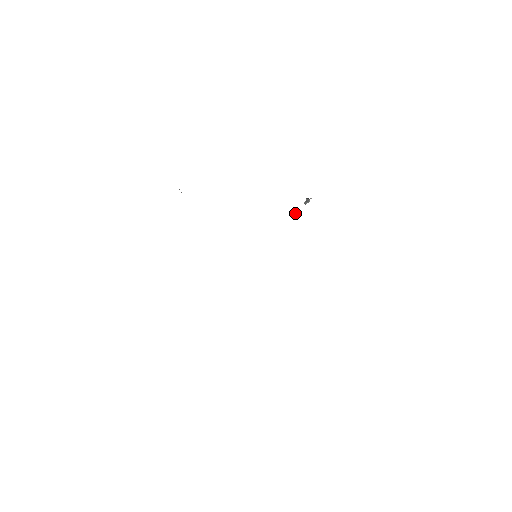
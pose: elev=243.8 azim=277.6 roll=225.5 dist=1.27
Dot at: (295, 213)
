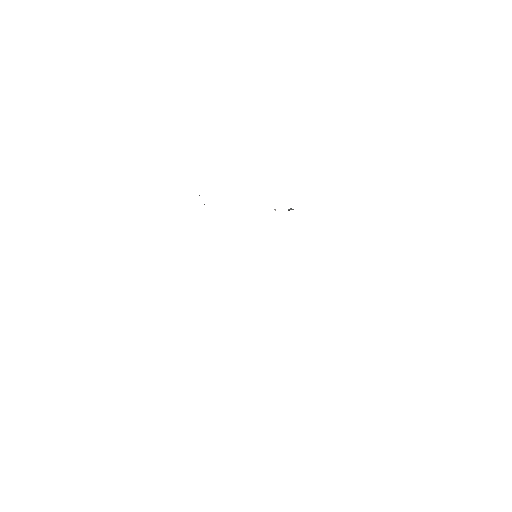
Dot at: (274, 209)
